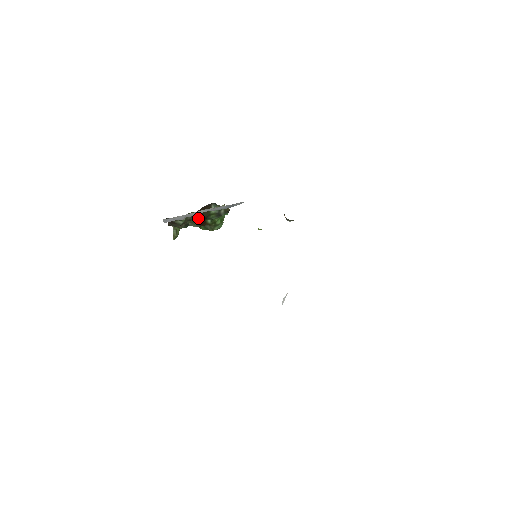
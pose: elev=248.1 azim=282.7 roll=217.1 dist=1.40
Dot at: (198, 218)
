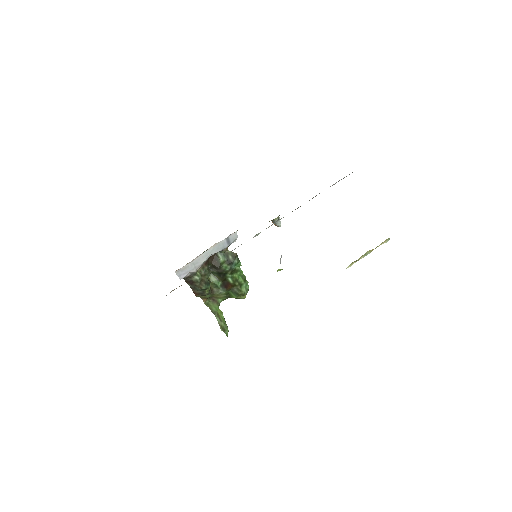
Dot at: (218, 279)
